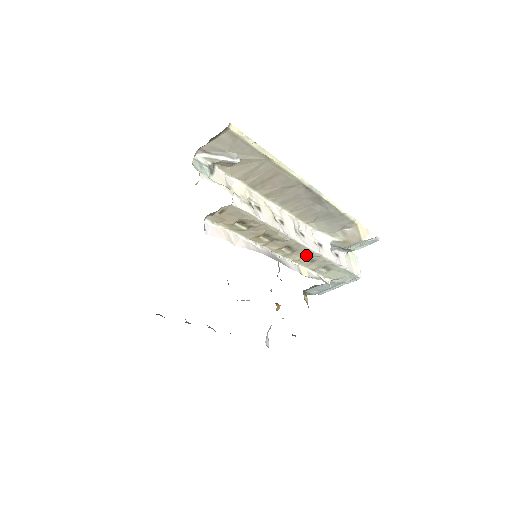
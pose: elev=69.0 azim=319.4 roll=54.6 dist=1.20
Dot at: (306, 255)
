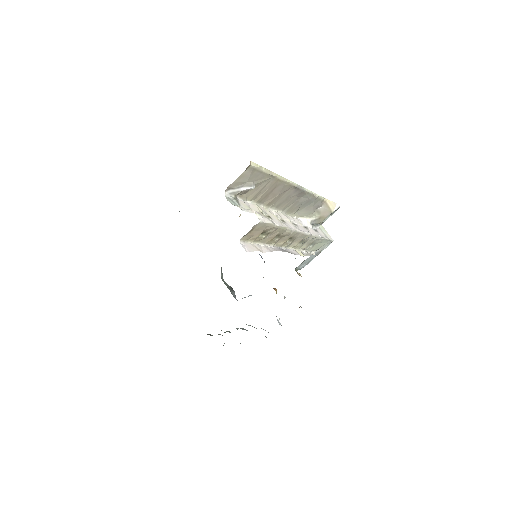
Dot at: (301, 239)
